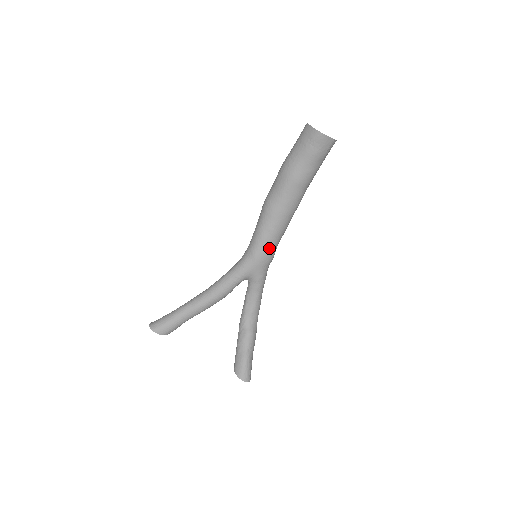
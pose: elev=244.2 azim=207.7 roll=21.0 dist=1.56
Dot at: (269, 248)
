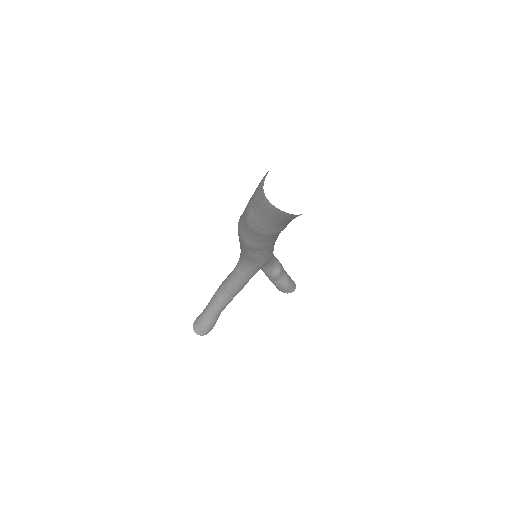
Dot at: (271, 253)
